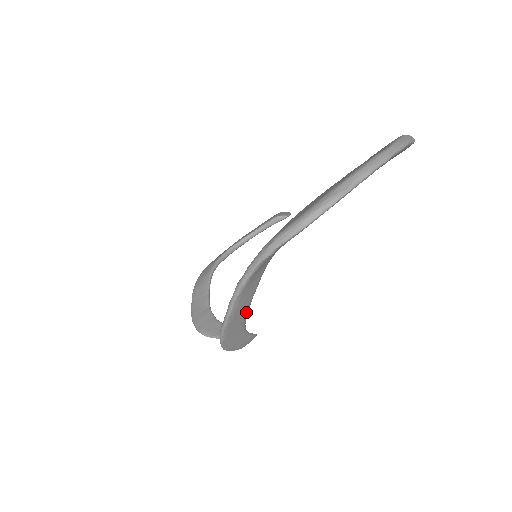
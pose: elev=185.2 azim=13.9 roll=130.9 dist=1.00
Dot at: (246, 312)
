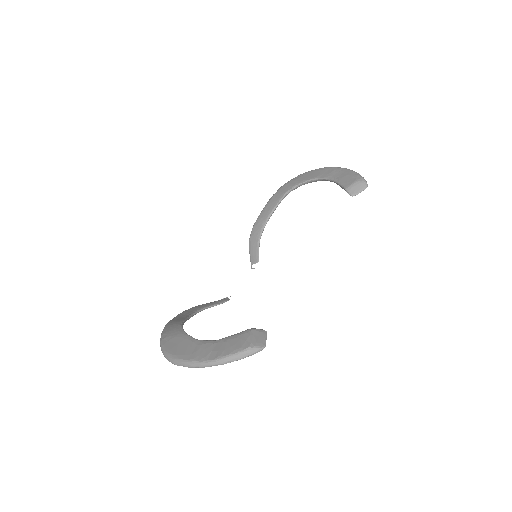
Dot at: occluded
